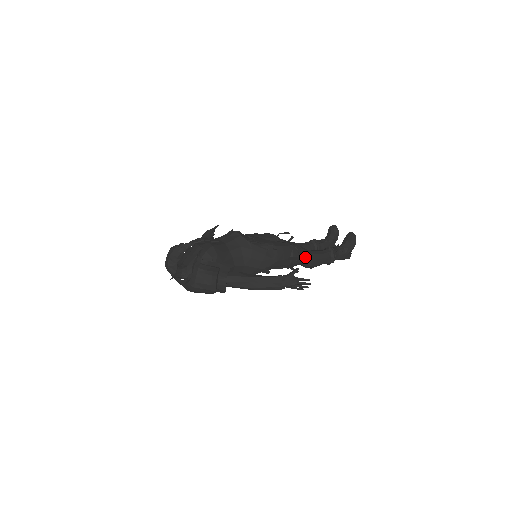
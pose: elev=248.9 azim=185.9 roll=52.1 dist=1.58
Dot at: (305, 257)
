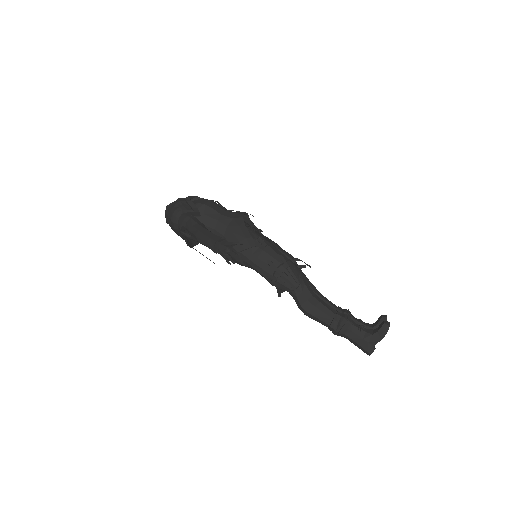
Dot at: (299, 289)
